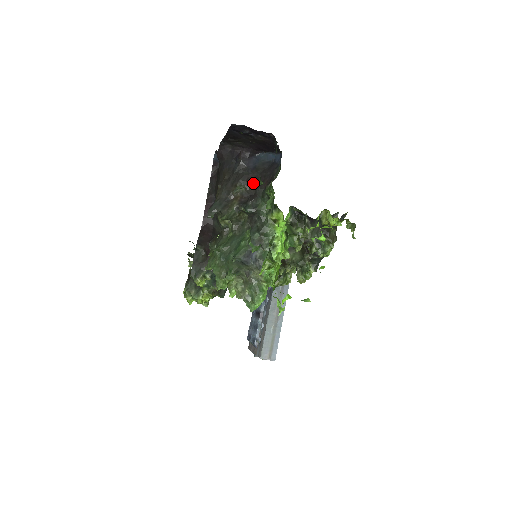
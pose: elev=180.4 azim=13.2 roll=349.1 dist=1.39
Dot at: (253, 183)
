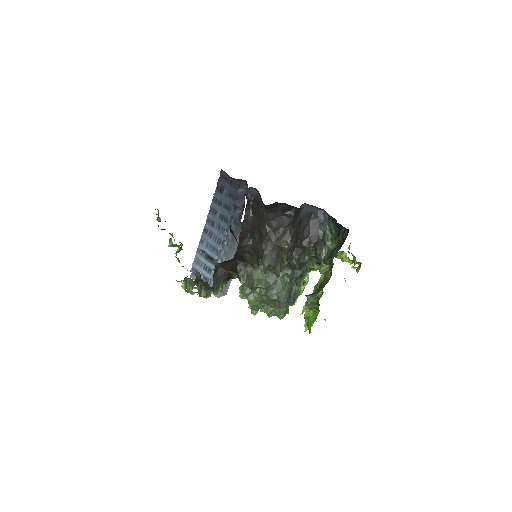
Dot at: (300, 239)
